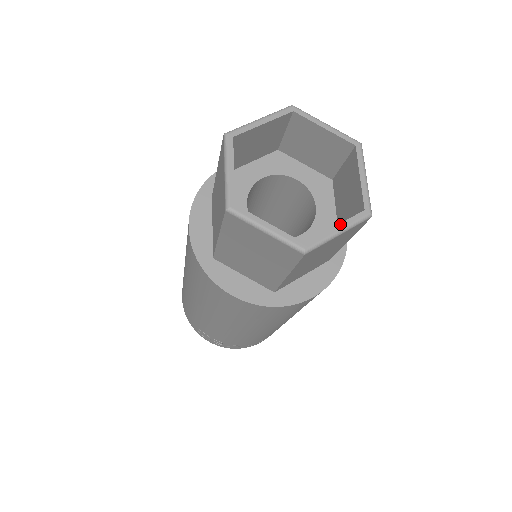
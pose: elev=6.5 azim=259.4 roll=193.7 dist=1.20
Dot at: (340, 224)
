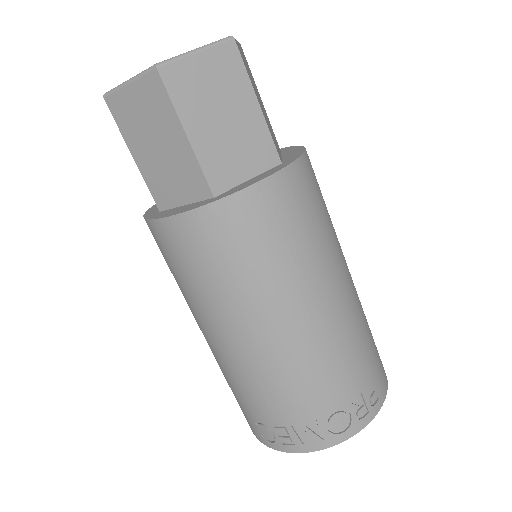
Dot at: (197, 49)
